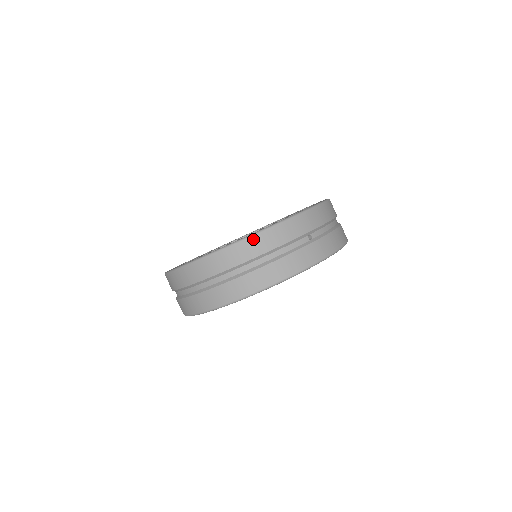
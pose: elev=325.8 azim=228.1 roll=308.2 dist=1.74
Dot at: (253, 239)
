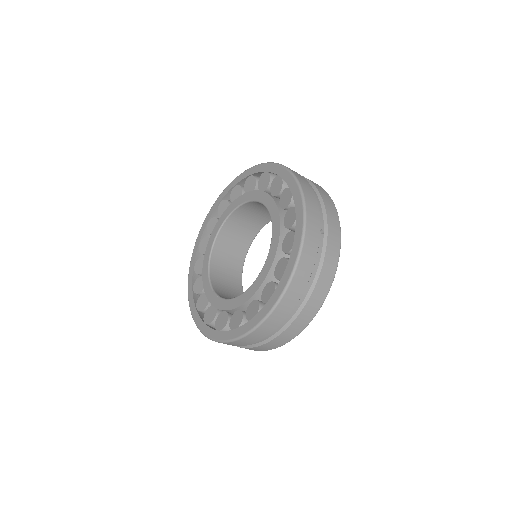
Dot at: (294, 281)
